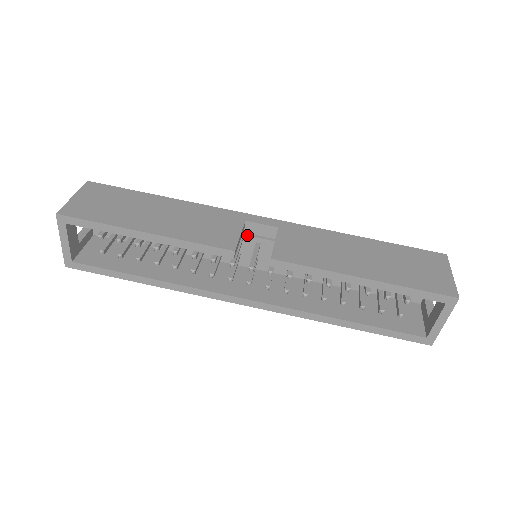
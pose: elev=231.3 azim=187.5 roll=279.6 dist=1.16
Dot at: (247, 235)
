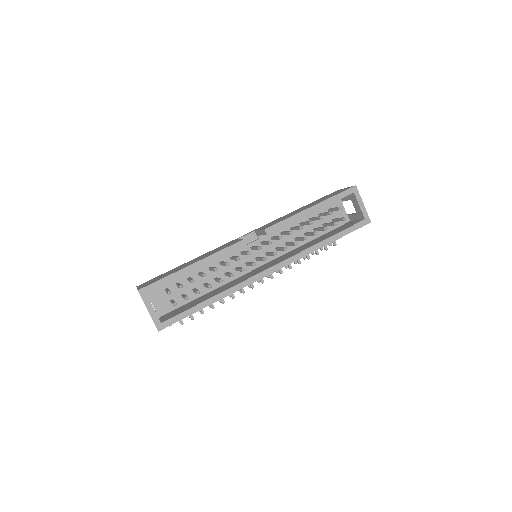
Dot at: (243, 246)
